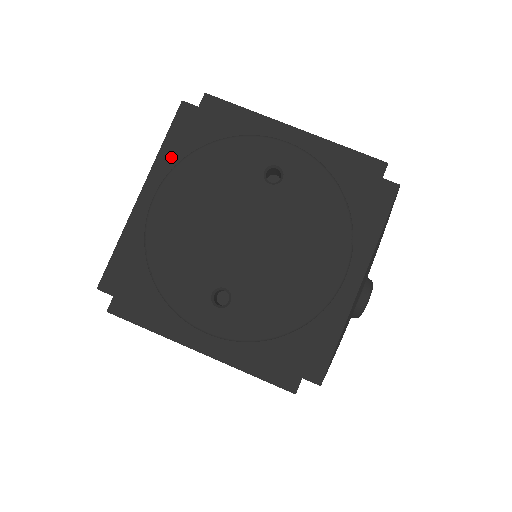
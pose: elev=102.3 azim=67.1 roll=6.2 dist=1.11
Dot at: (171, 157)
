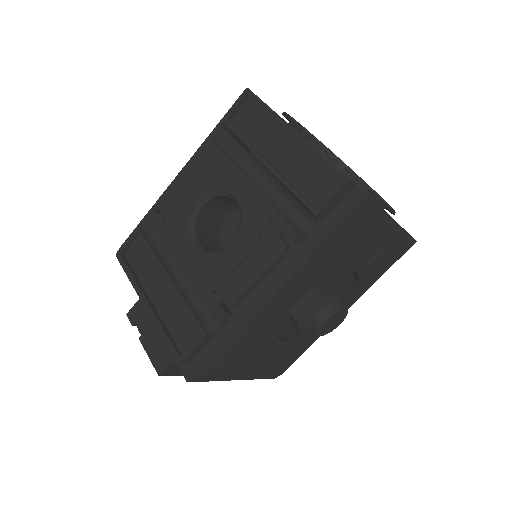
Dot at: occluded
